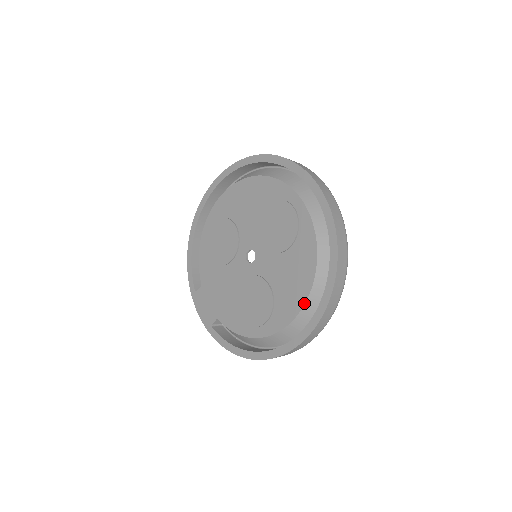
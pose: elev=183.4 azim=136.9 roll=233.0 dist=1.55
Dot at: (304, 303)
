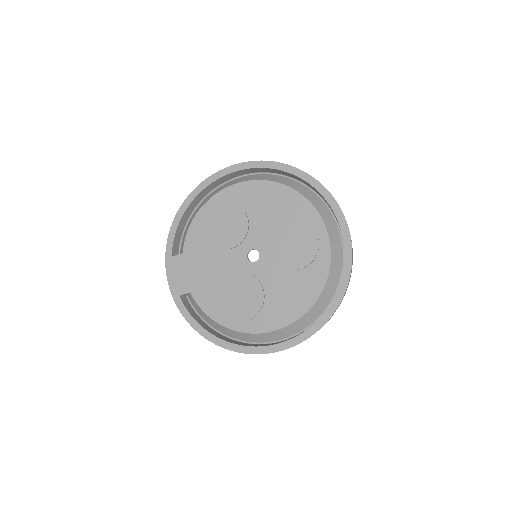
Dot at: (293, 322)
